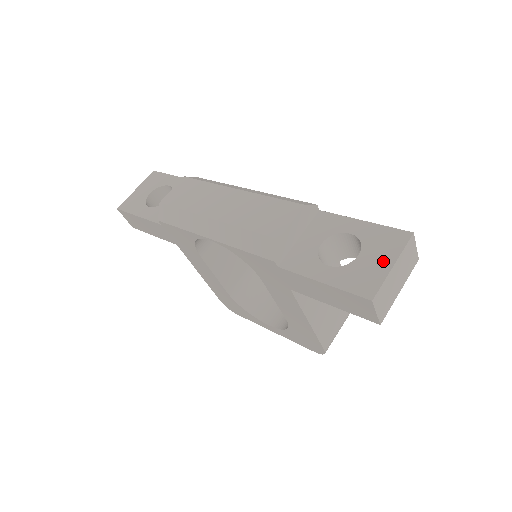
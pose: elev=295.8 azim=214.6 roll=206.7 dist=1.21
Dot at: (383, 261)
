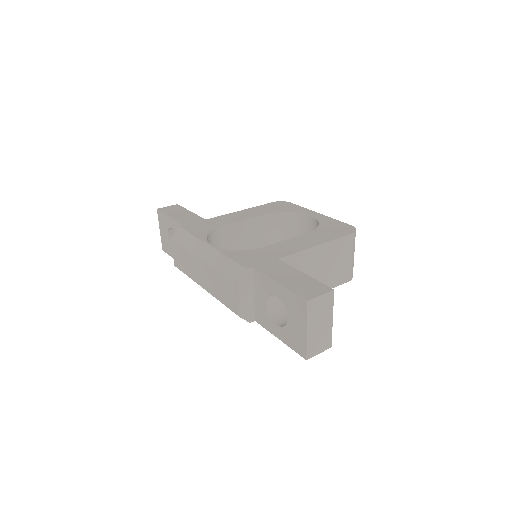
Dot at: (300, 327)
